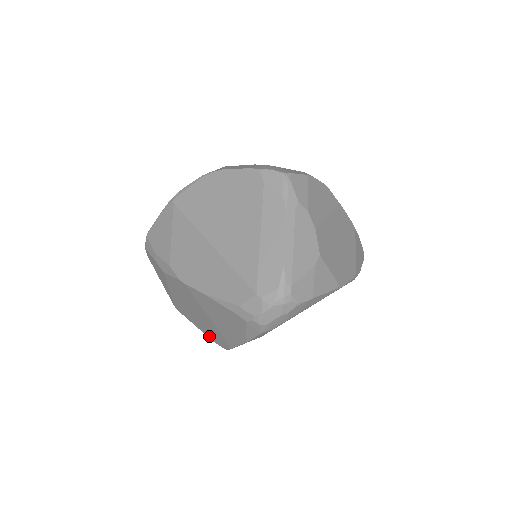
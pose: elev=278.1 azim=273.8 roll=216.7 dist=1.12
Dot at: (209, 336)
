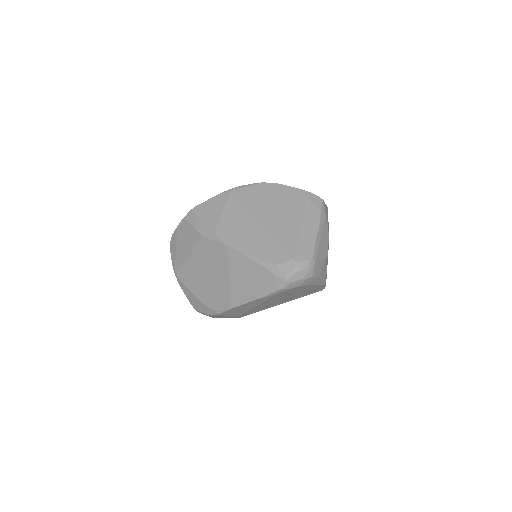
Dot at: (205, 301)
